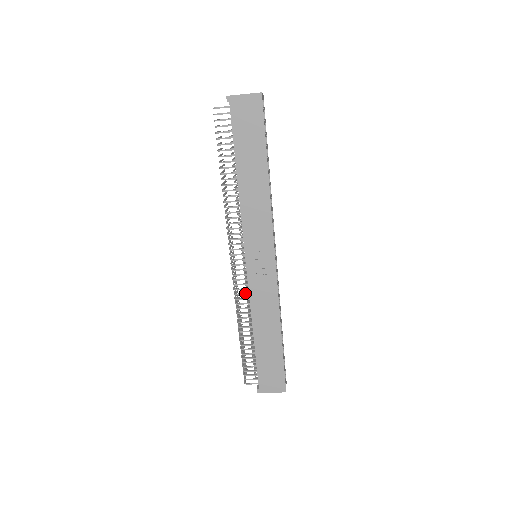
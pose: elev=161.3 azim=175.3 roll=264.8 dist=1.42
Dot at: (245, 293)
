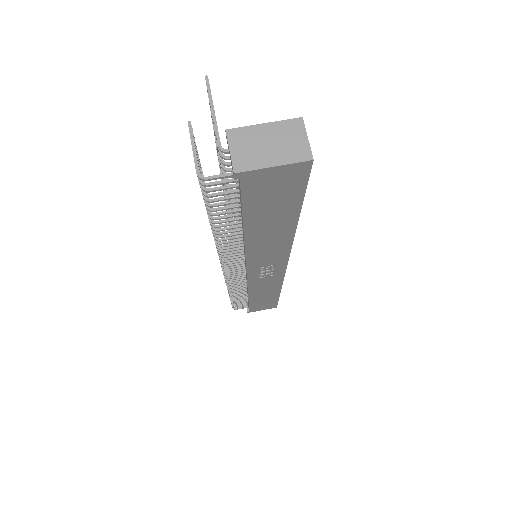
Dot at: (241, 283)
